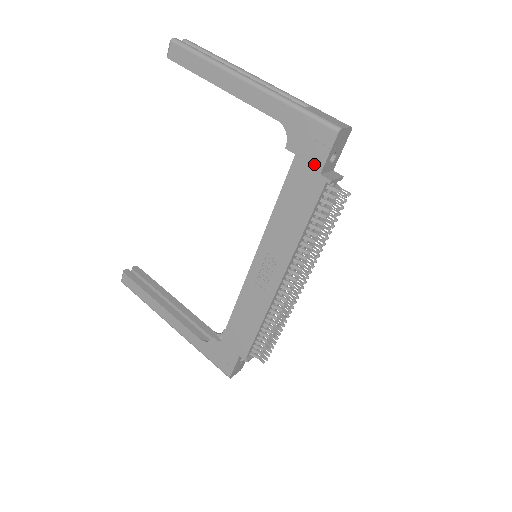
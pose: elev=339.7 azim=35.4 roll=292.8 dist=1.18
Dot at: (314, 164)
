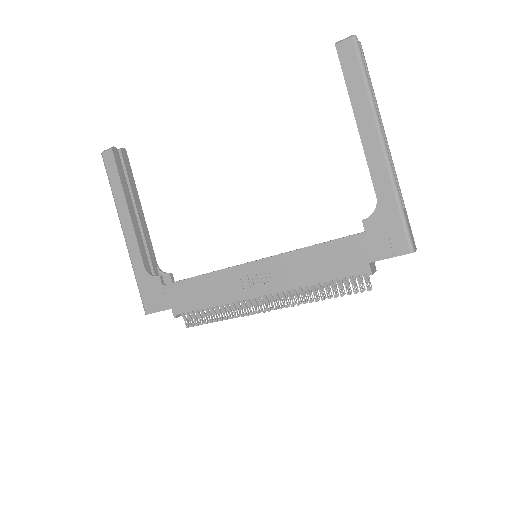
Dot at: (372, 252)
